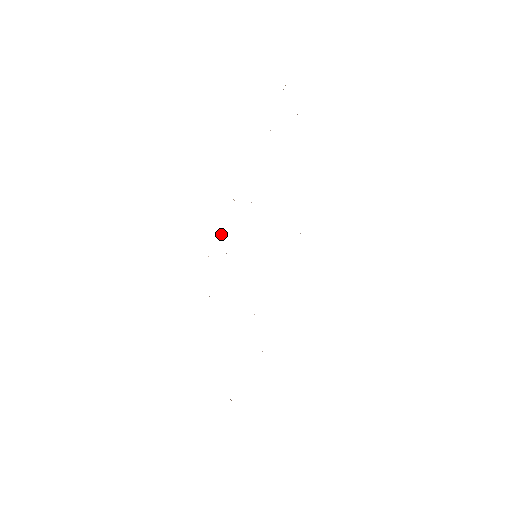
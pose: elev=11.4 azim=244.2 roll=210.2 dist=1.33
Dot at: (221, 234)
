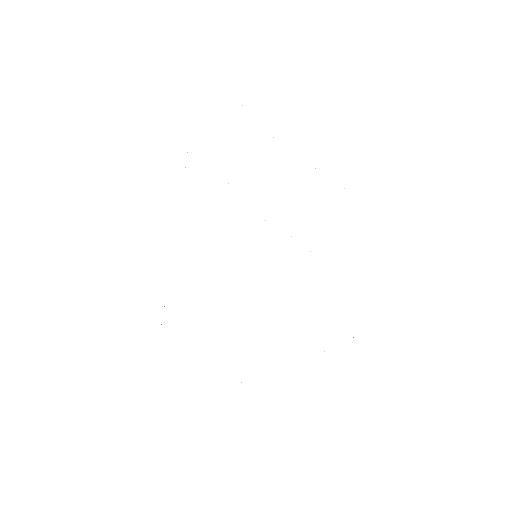
Dot at: occluded
